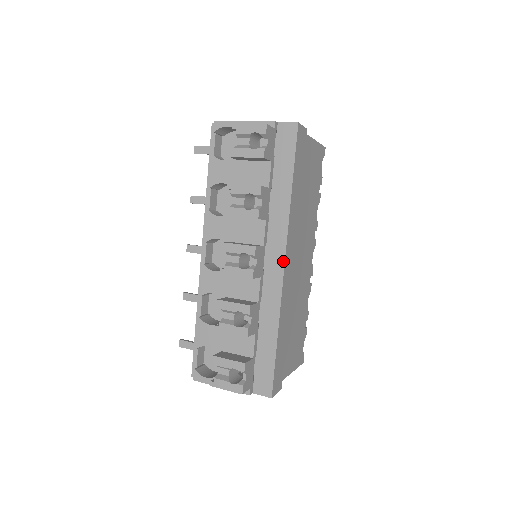
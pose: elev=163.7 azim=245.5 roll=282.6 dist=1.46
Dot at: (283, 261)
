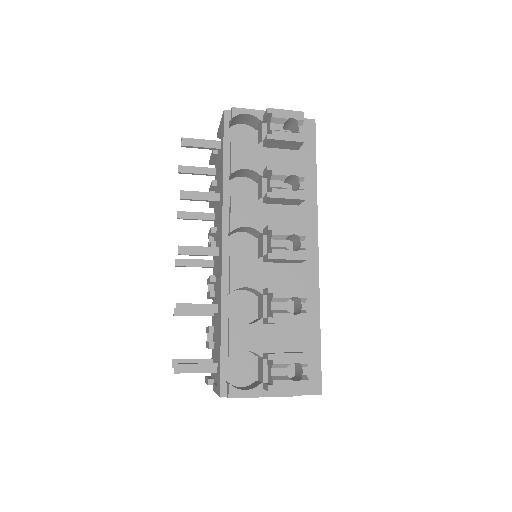
Dot at: (317, 247)
